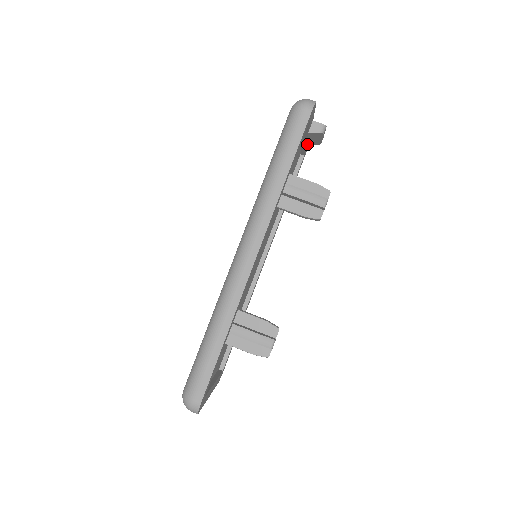
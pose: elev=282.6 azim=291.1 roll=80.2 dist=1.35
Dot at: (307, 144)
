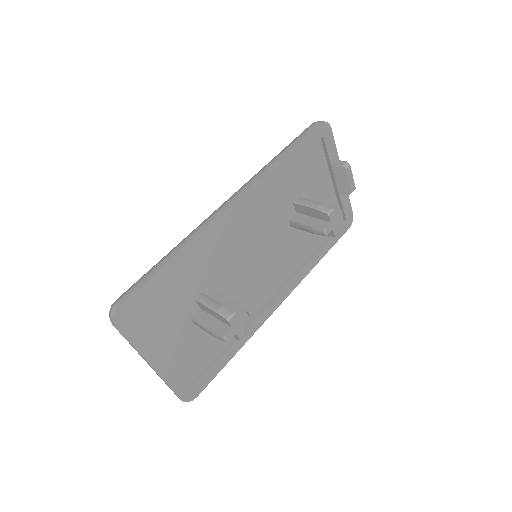
Dot at: (340, 193)
